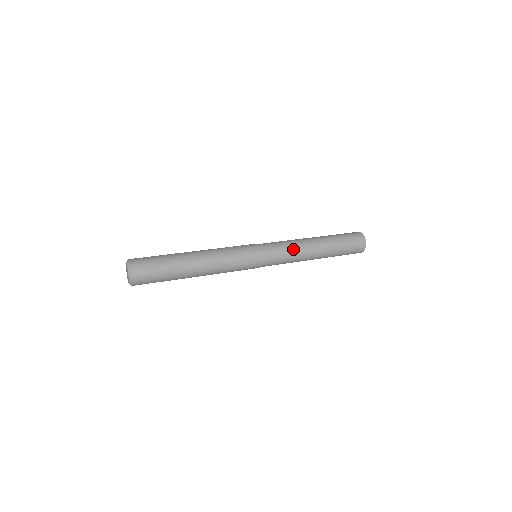
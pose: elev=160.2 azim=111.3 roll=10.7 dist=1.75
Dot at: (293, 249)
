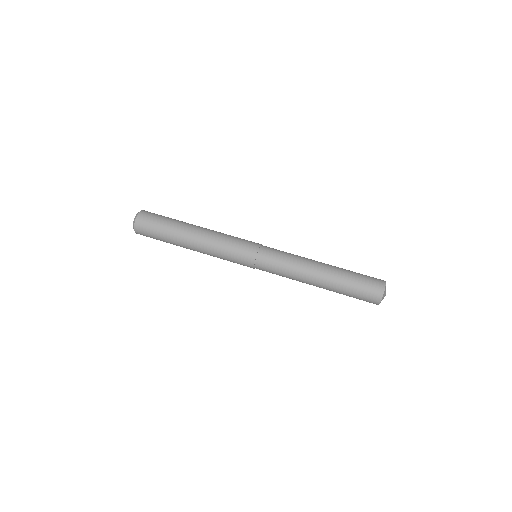
Dot at: (289, 276)
